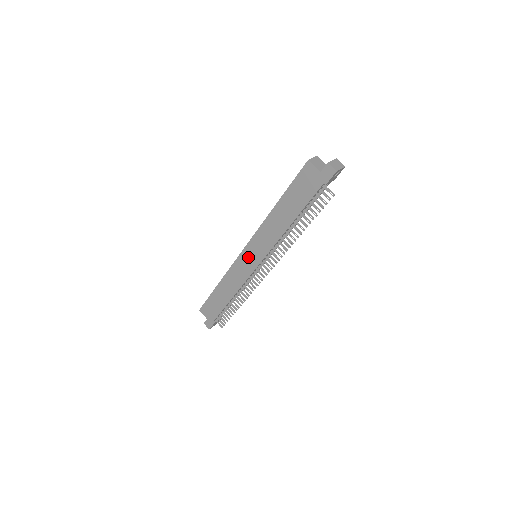
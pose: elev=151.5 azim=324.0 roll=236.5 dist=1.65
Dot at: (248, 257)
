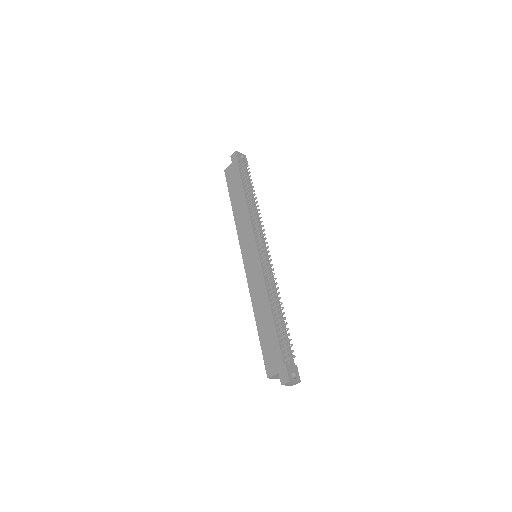
Dot at: (249, 259)
